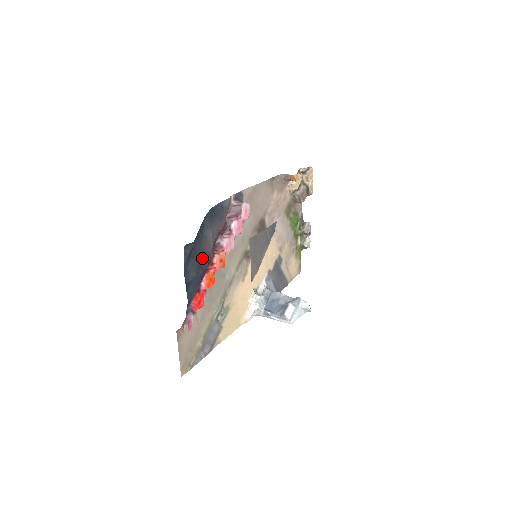
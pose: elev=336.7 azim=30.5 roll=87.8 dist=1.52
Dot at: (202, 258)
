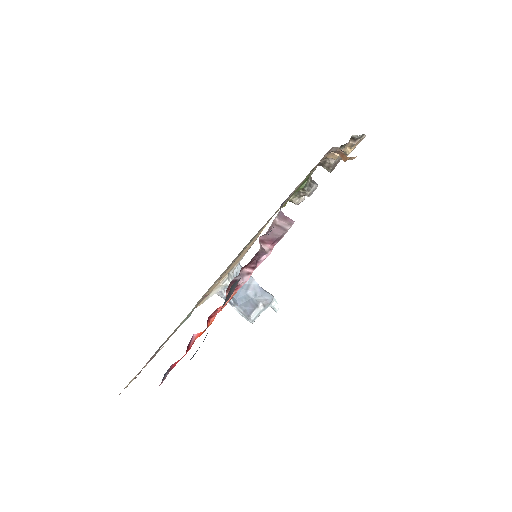
Dot at: occluded
